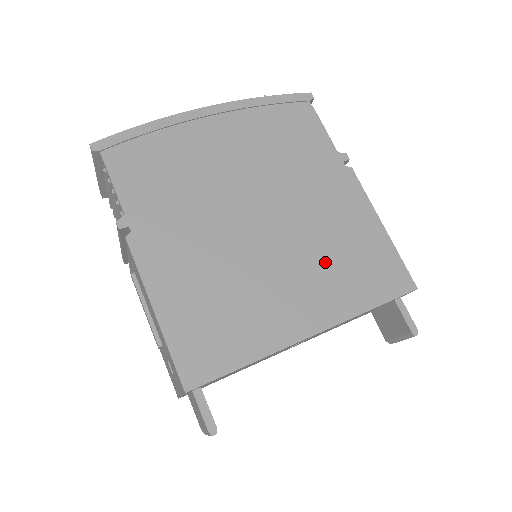
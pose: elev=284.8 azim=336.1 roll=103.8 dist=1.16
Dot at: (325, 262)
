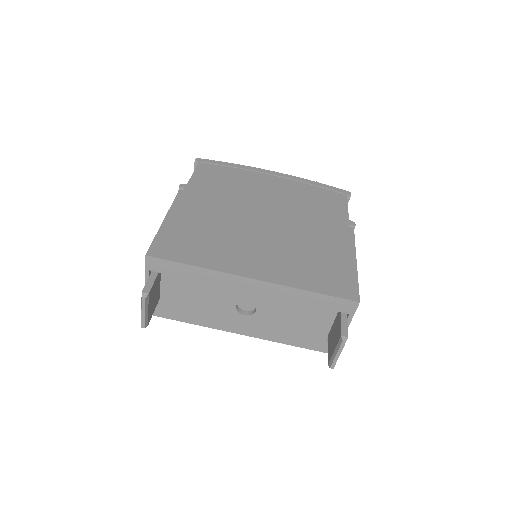
Dot at: (294, 255)
